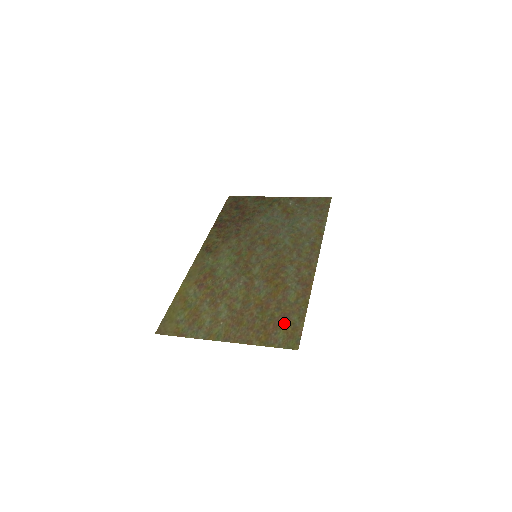
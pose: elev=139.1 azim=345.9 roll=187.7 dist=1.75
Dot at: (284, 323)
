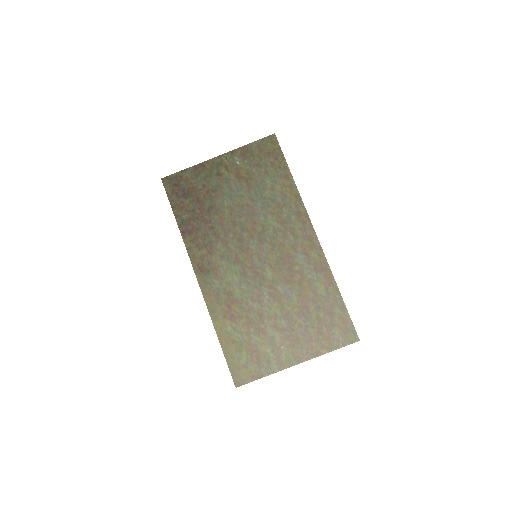
Dot at: (333, 321)
